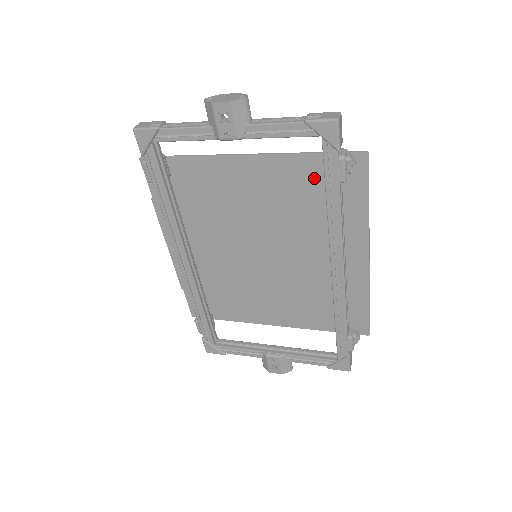
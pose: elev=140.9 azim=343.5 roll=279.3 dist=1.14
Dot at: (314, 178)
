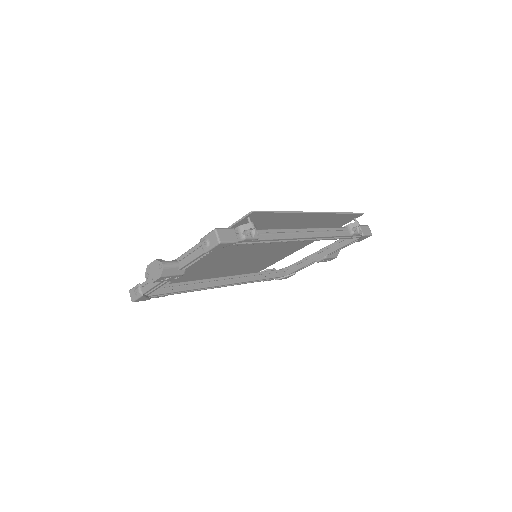
Dot at: occluded
